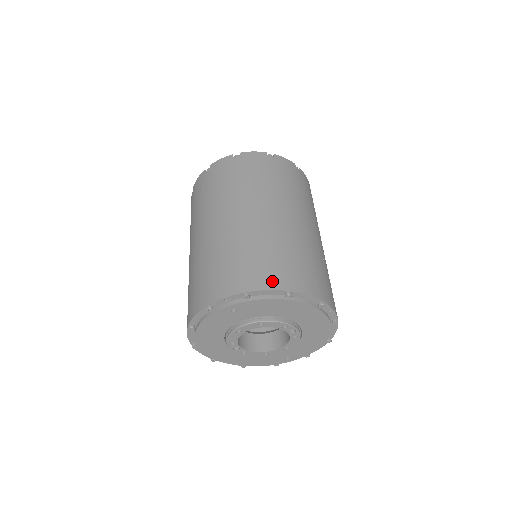
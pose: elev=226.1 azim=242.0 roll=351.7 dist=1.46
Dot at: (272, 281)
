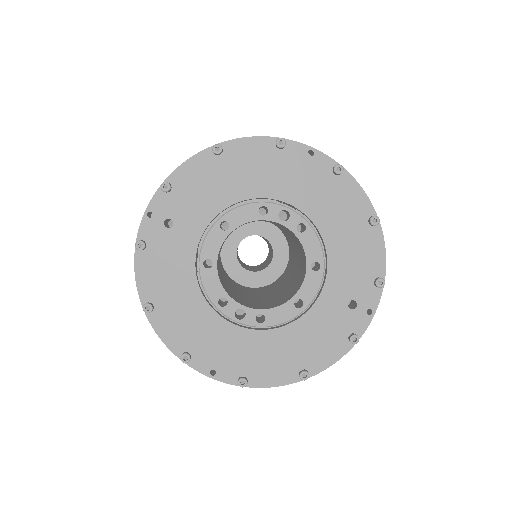
Dot at: occluded
